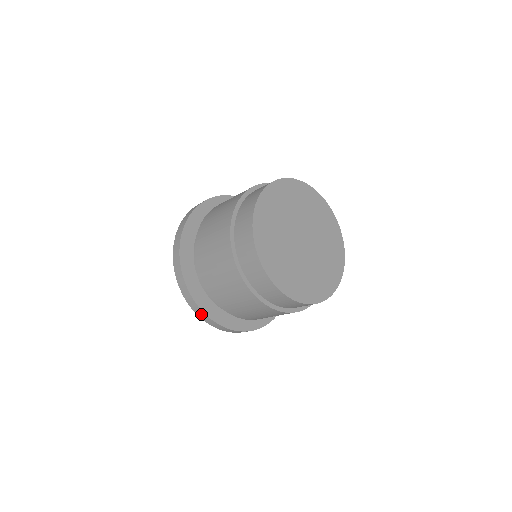
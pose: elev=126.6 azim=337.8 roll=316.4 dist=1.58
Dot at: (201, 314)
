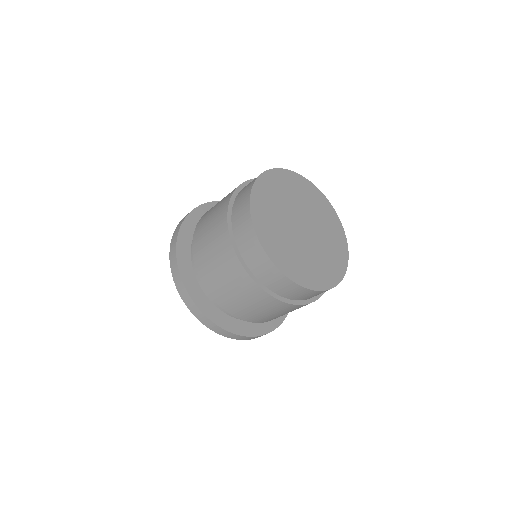
Dot at: (242, 338)
